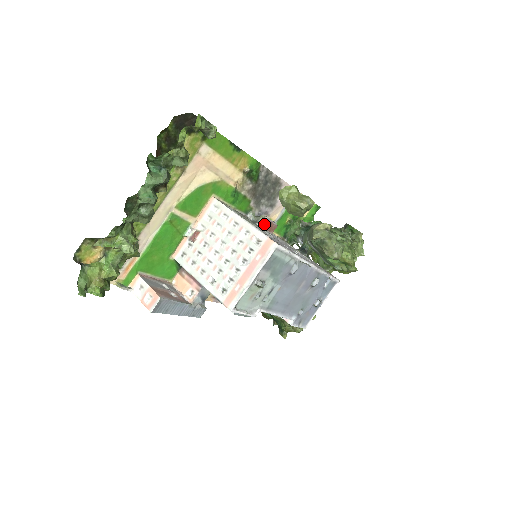
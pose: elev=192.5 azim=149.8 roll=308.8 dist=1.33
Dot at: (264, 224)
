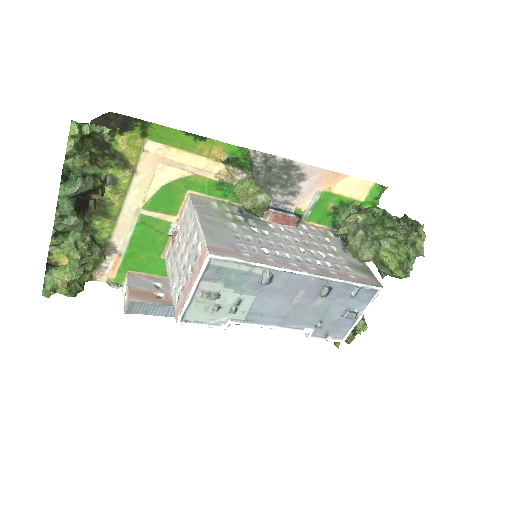
Dot at: (272, 217)
